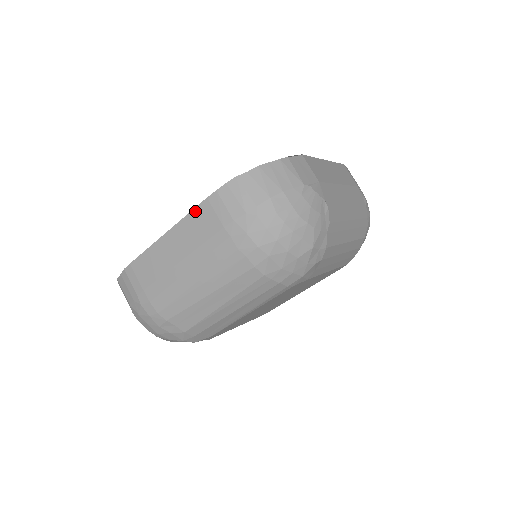
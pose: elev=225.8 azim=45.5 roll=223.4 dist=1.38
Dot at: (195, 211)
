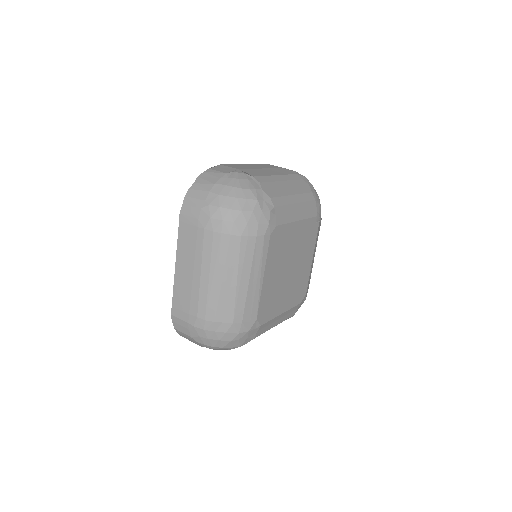
Dot at: (179, 235)
